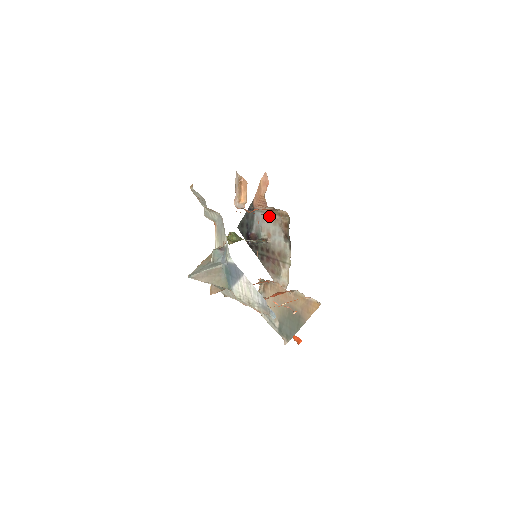
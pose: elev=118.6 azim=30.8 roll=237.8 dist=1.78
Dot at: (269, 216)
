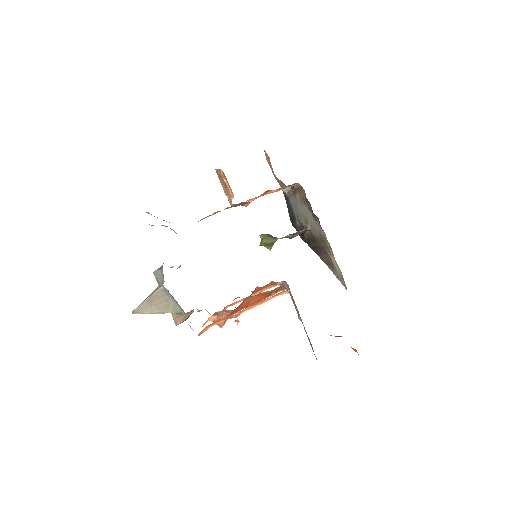
Dot at: (295, 197)
